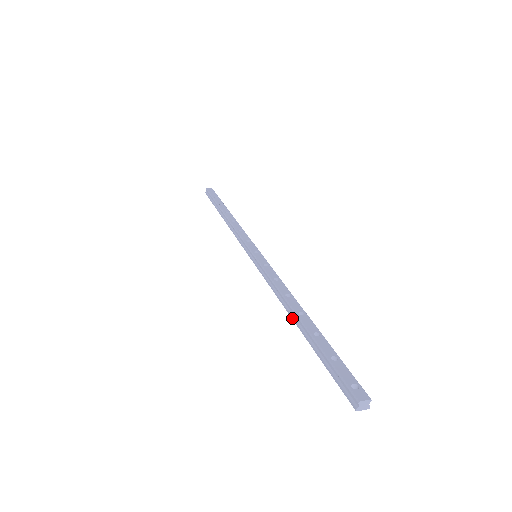
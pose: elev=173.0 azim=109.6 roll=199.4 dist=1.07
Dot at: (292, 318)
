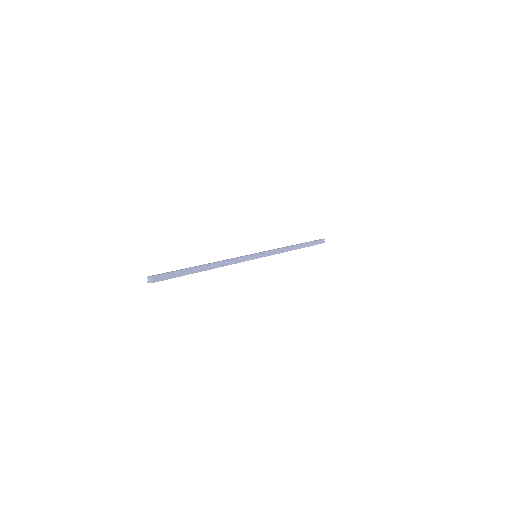
Dot at: occluded
